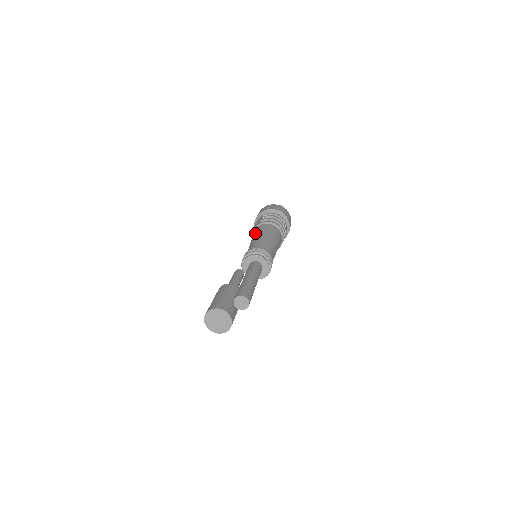
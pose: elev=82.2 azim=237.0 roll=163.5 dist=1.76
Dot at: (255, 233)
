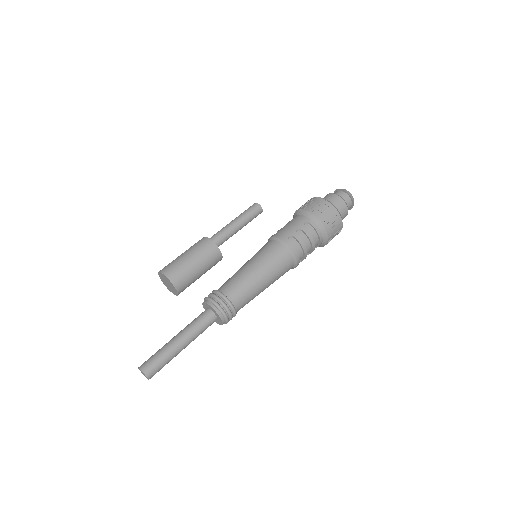
Dot at: (264, 256)
